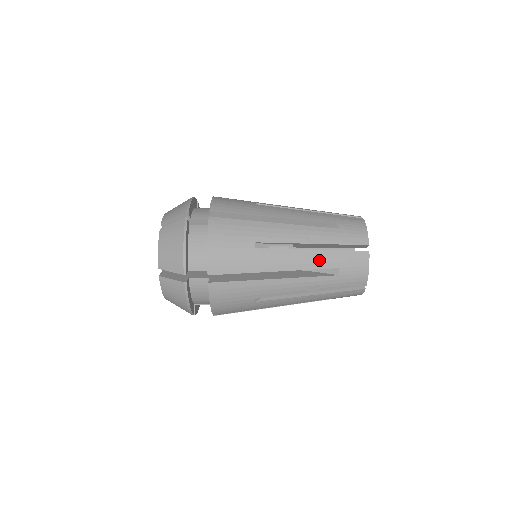
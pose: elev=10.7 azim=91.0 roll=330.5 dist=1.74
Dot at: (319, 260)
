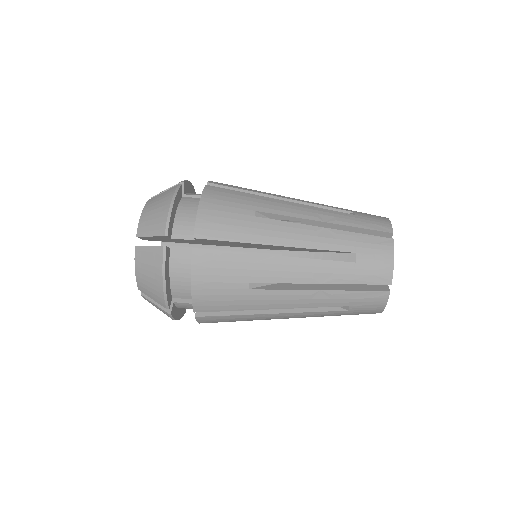
Dot at: occluded
